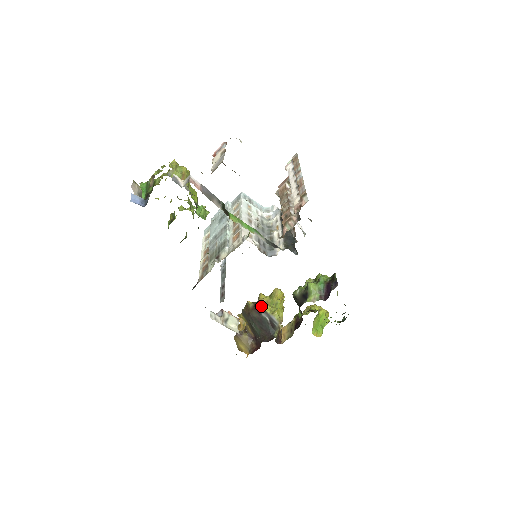
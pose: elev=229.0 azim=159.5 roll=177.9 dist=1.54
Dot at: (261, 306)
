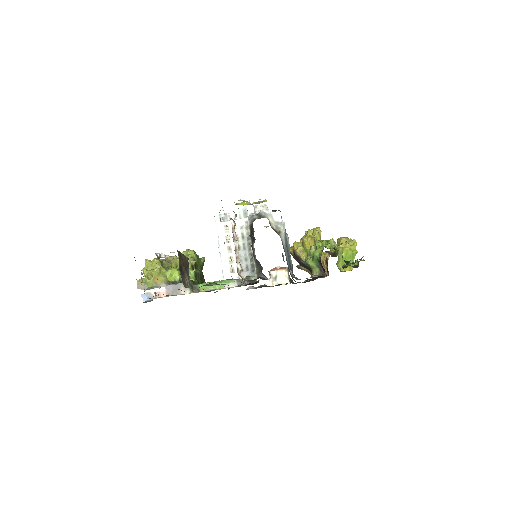
Dot at: (297, 256)
